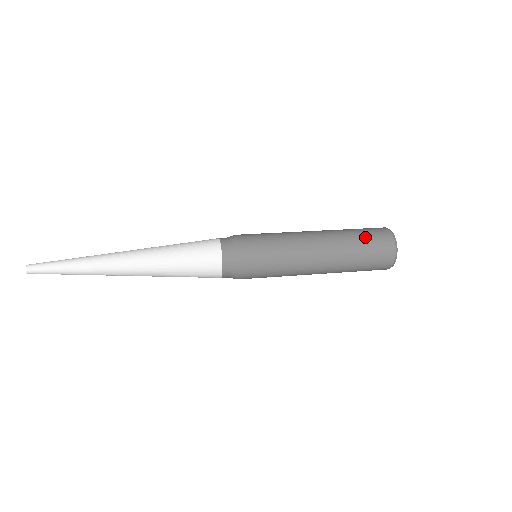
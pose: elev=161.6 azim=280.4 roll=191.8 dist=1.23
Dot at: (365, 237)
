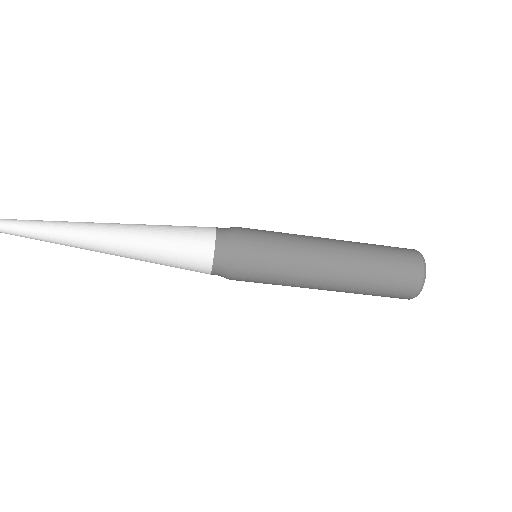
Dot at: occluded
